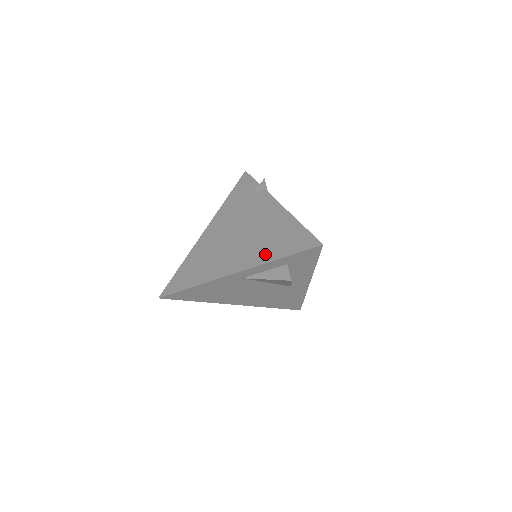
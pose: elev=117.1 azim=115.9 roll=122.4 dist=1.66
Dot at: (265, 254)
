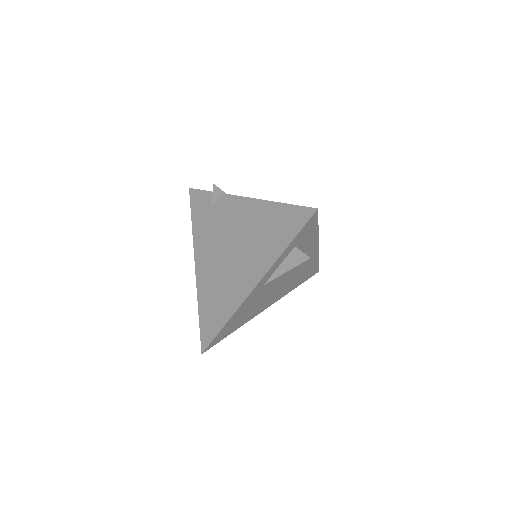
Dot at: (270, 251)
